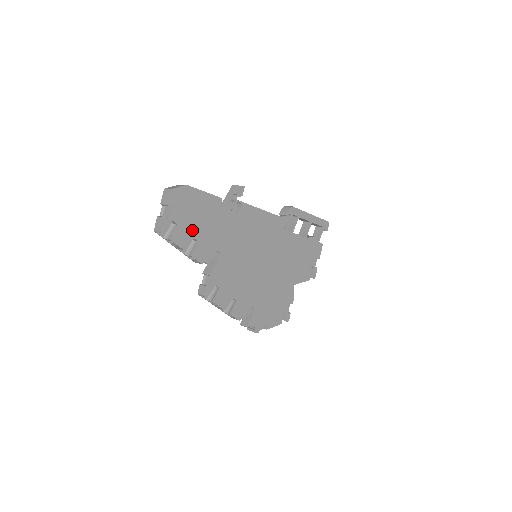
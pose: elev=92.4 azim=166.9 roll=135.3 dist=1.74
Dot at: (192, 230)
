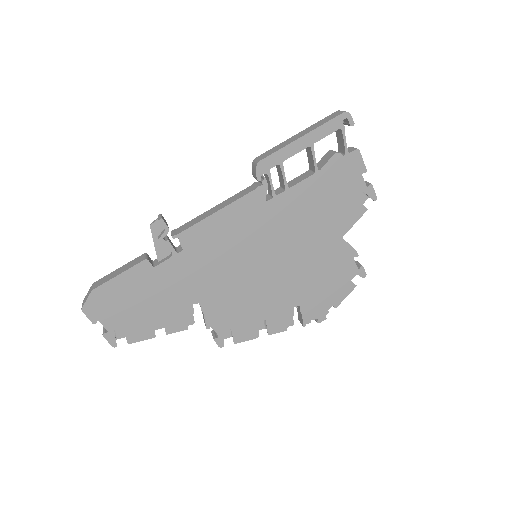
Dot at: (144, 316)
